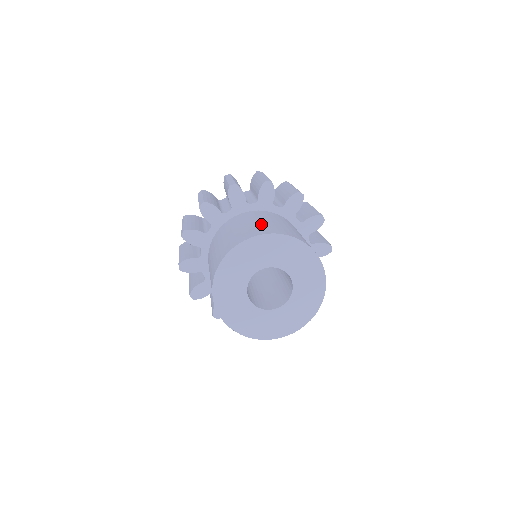
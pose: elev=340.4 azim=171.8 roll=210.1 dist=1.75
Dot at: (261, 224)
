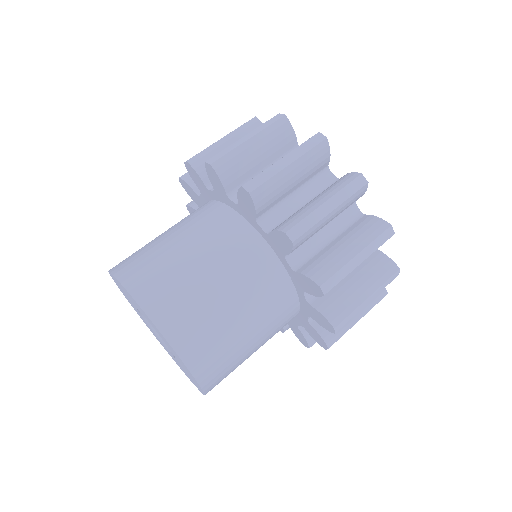
Dot at: (168, 259)
